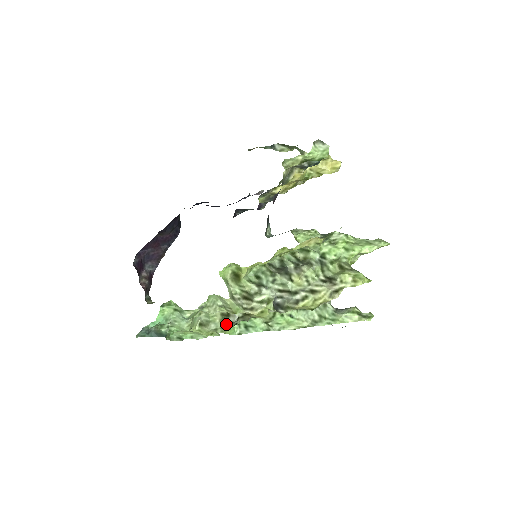
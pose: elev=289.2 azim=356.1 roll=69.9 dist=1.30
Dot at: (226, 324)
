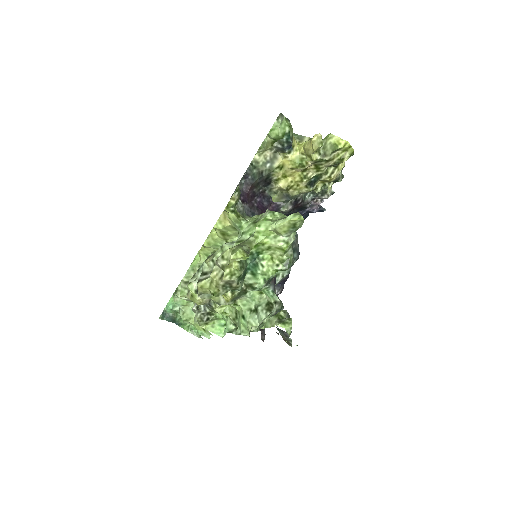
Dot at: (195, 314)
